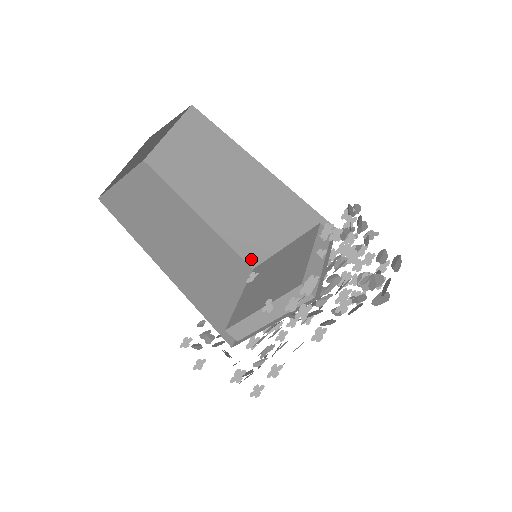
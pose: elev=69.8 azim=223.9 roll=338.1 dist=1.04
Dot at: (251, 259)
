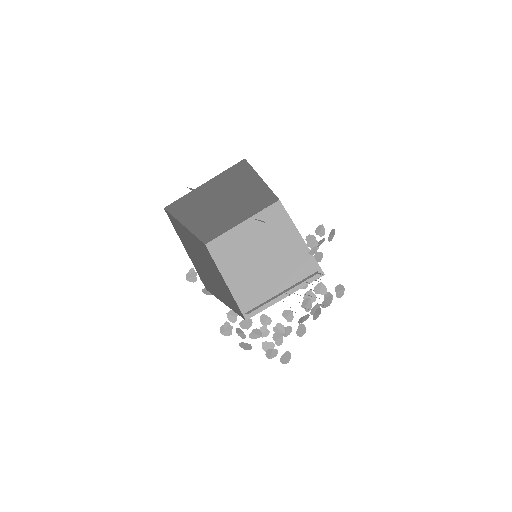
Dot at: occluded
